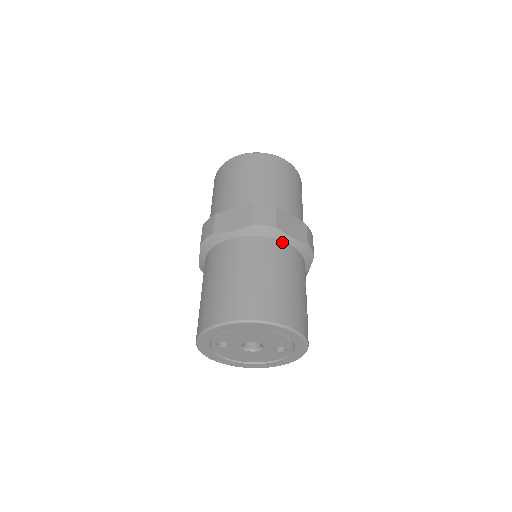
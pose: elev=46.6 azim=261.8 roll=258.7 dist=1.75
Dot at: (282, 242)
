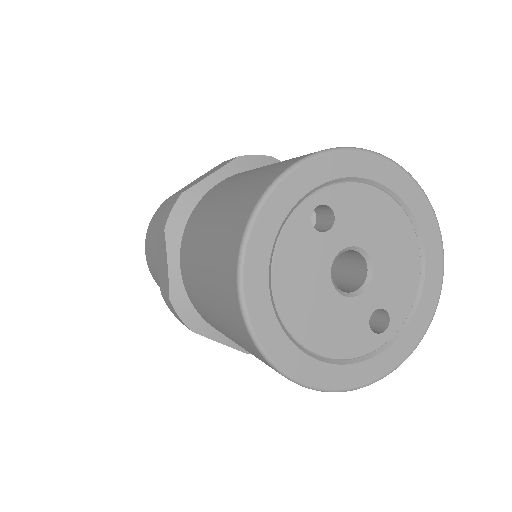
Dot at: occluded
